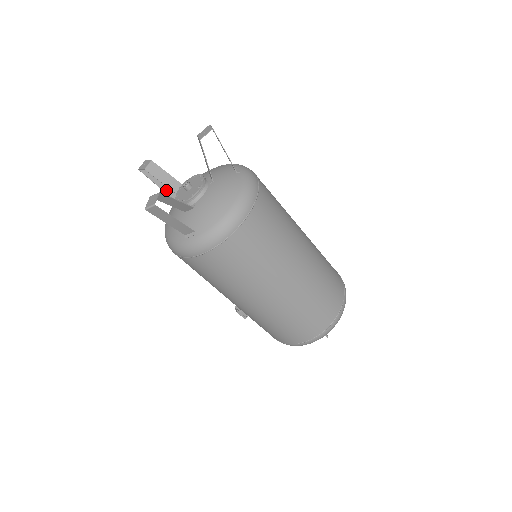
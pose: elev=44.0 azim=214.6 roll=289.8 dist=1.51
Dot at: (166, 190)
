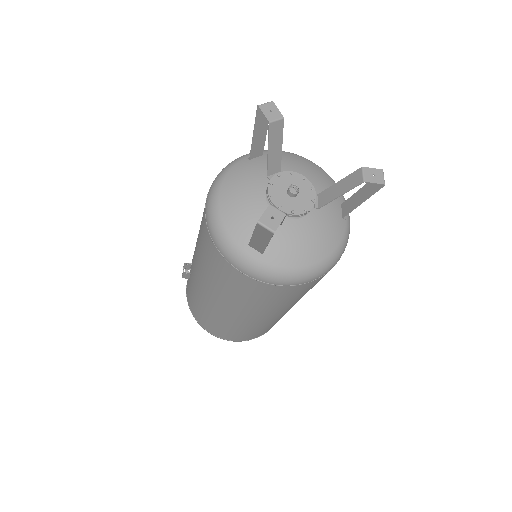
Dot at: (255, 144)
